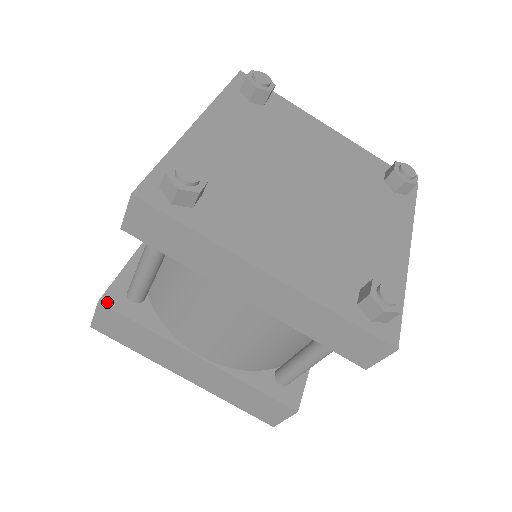
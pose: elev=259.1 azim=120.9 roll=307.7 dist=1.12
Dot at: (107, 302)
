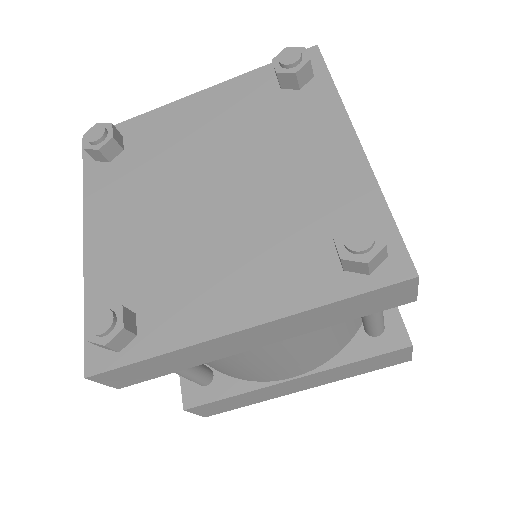
Dot at: (190, 404)
